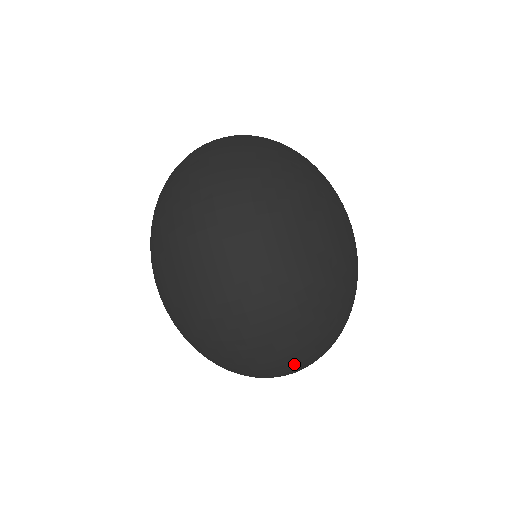
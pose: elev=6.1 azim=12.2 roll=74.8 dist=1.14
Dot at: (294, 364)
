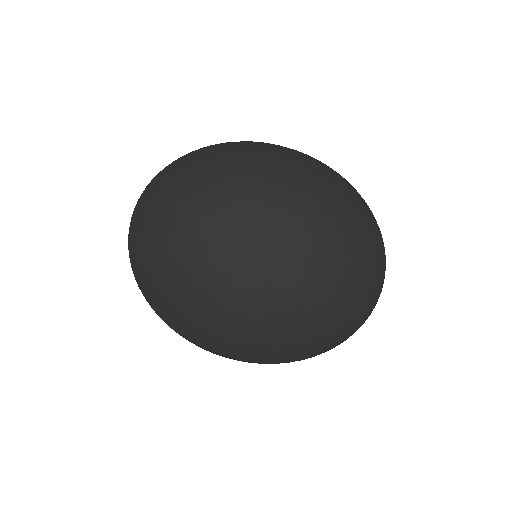
Dot at: (370, 236)
